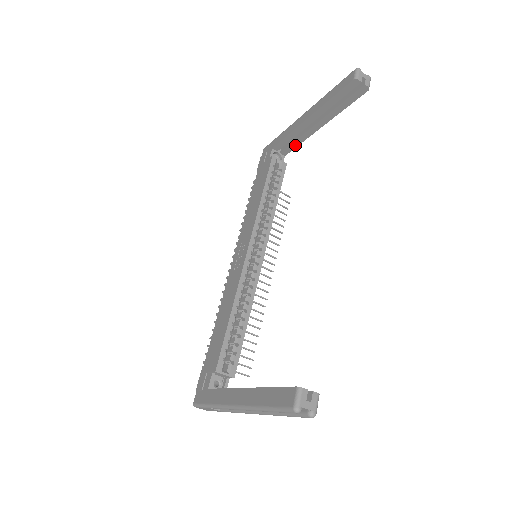
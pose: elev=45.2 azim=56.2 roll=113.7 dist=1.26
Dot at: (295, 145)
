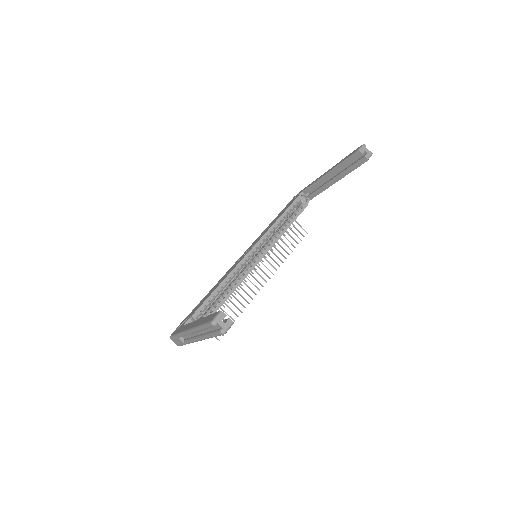
Dot at: (318, 193)
